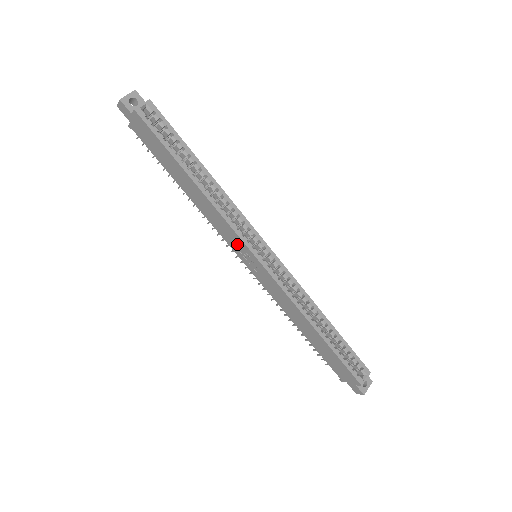
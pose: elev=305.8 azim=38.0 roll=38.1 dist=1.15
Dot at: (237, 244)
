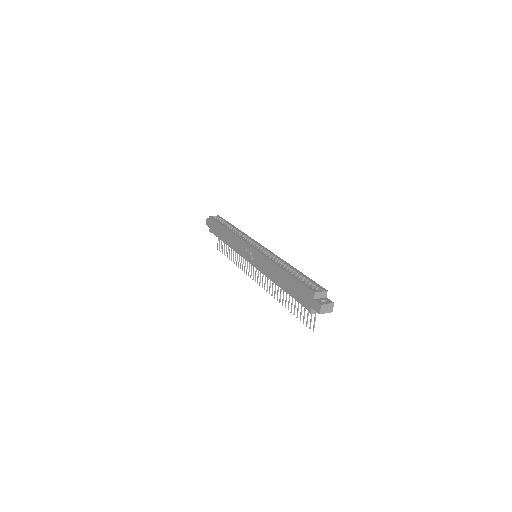
Dot at: (244, 249)
